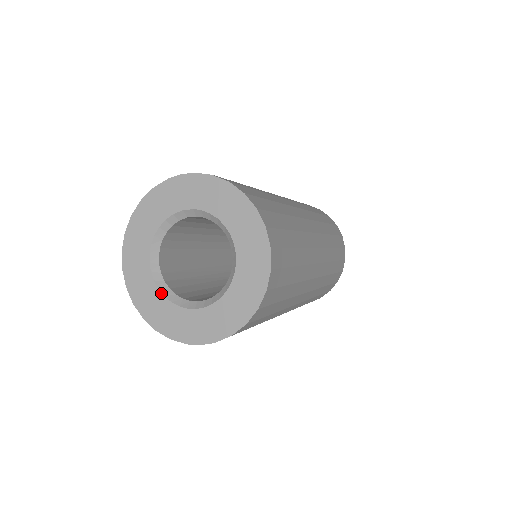
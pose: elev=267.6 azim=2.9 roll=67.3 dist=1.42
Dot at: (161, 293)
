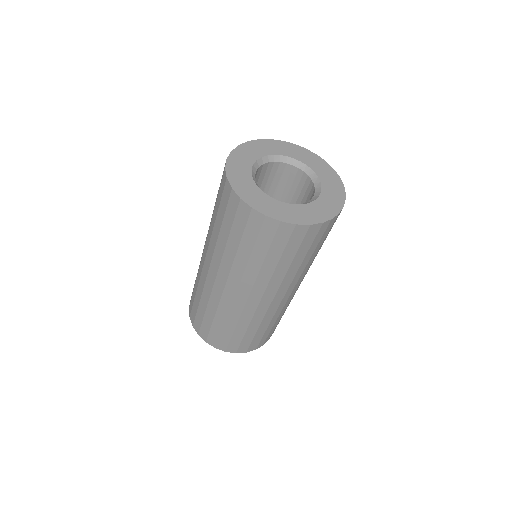
Dot at: (282, 202)
